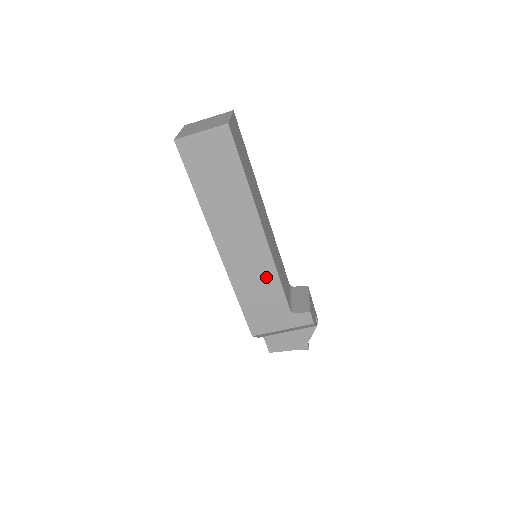
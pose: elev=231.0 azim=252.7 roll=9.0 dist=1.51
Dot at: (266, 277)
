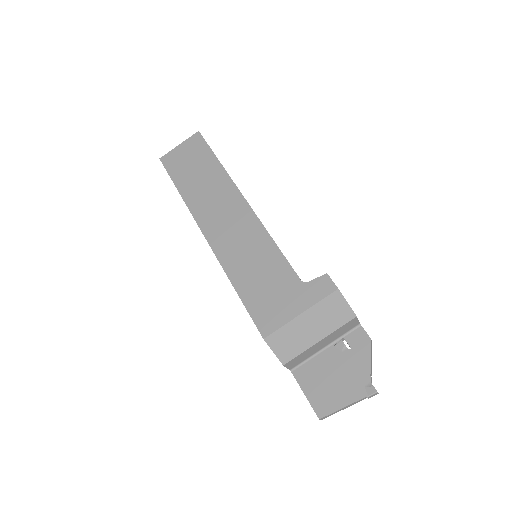
Dot at: (260, 247)
